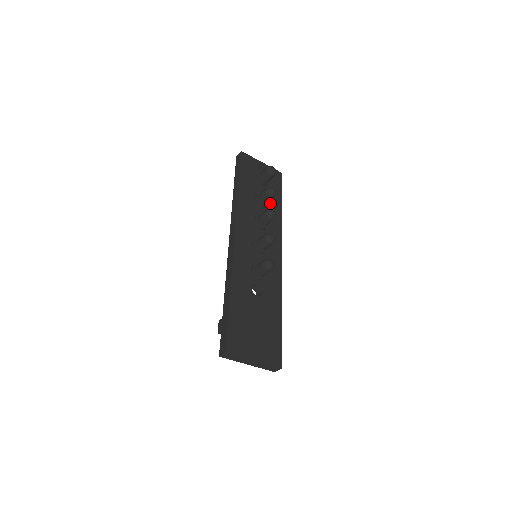
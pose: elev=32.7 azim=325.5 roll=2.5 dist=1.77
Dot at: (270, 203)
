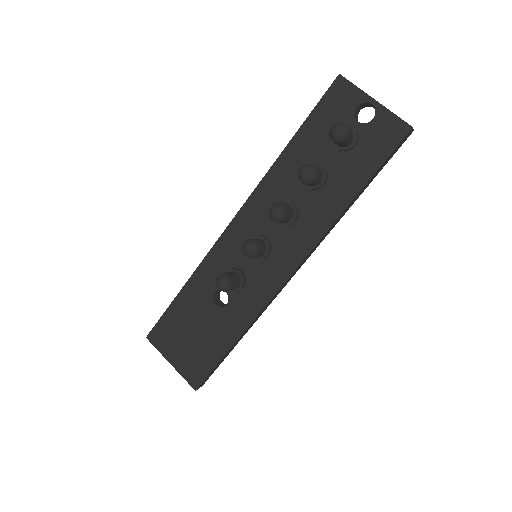
Dot at: (333, 184)
